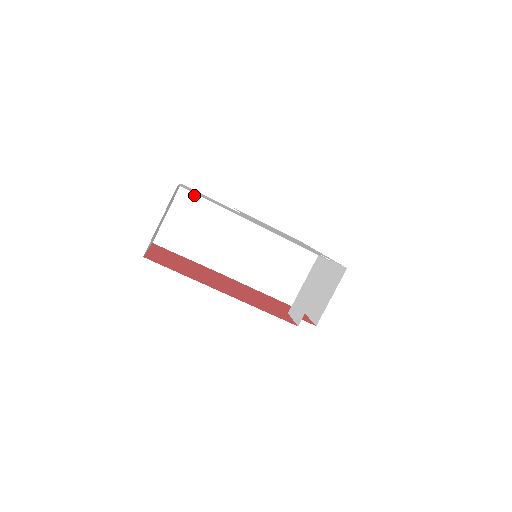
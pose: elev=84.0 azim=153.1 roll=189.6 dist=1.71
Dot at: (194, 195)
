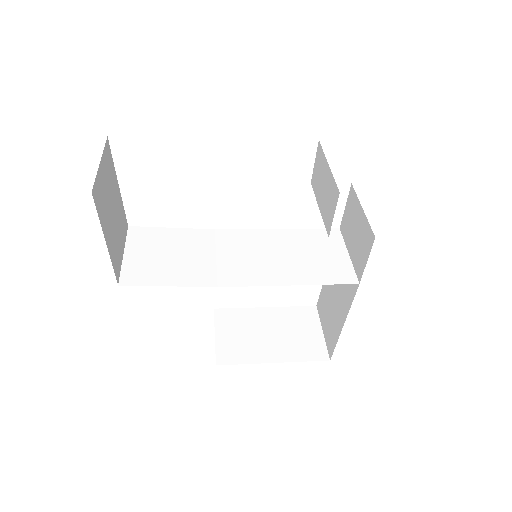
Dot at: (148, 230)
